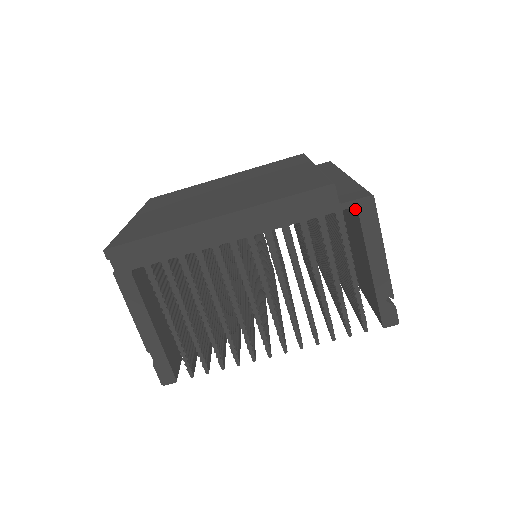
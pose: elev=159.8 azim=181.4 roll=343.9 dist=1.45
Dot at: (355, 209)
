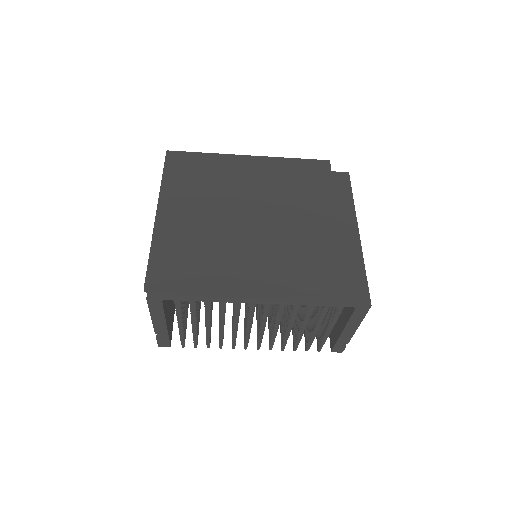
Dot at: occluded
